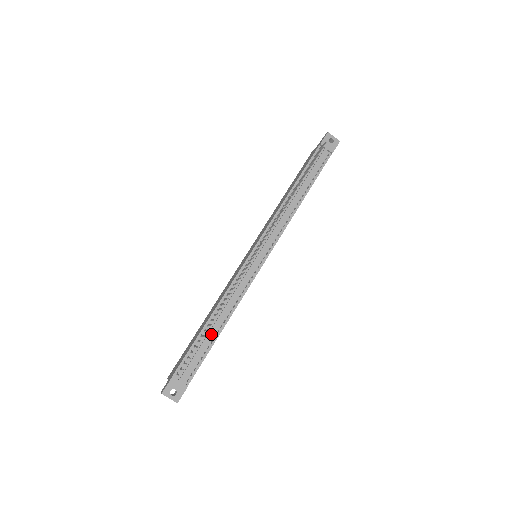
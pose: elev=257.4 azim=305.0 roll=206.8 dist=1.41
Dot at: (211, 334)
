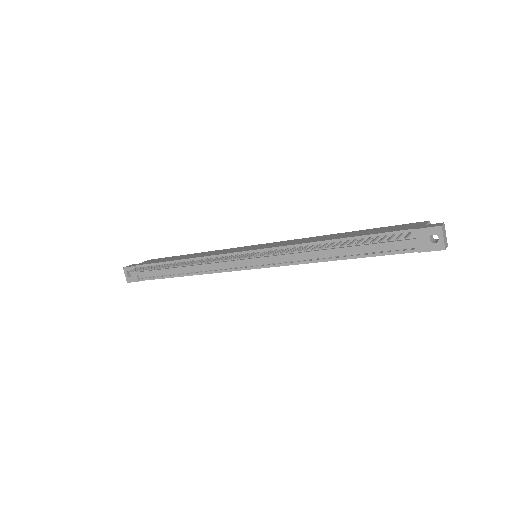
Dot at: (172, 271)
